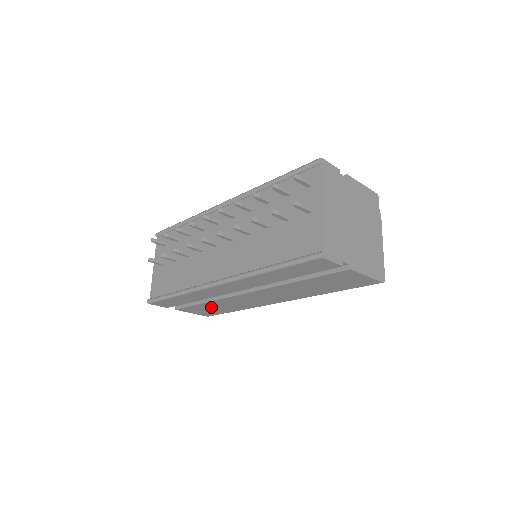
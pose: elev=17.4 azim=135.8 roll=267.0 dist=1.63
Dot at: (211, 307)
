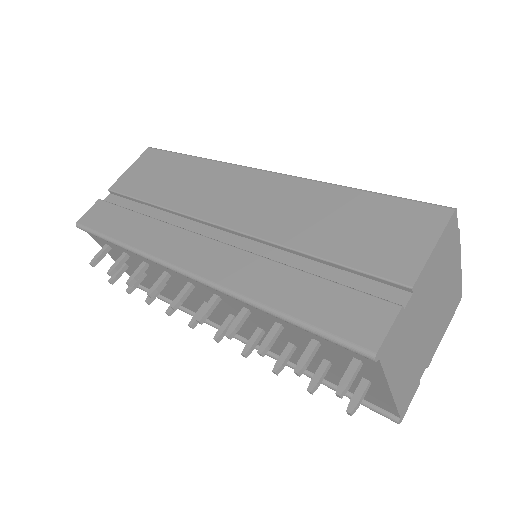
Dot at: occluded
